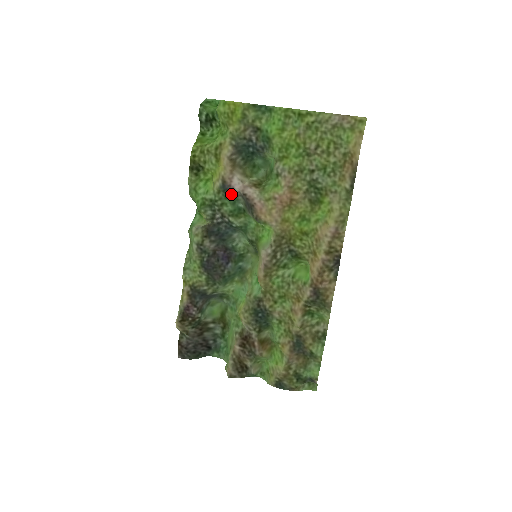
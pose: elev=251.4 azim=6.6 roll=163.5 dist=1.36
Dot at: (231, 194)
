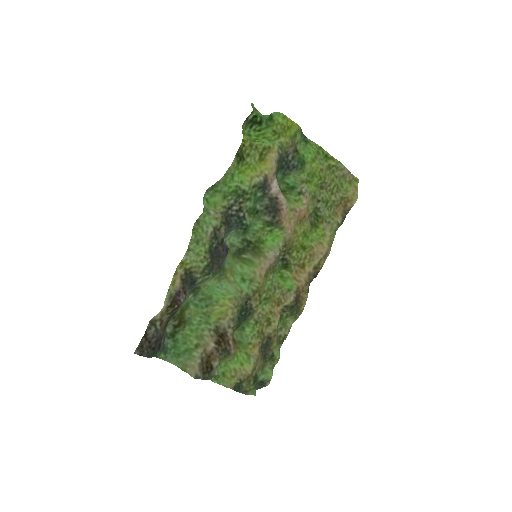
Dot at: (262, 193)
